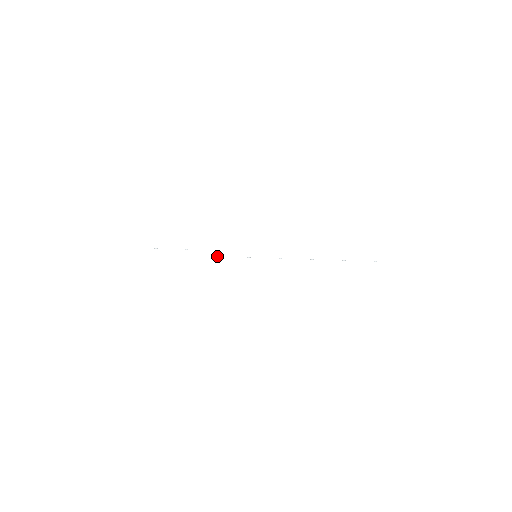
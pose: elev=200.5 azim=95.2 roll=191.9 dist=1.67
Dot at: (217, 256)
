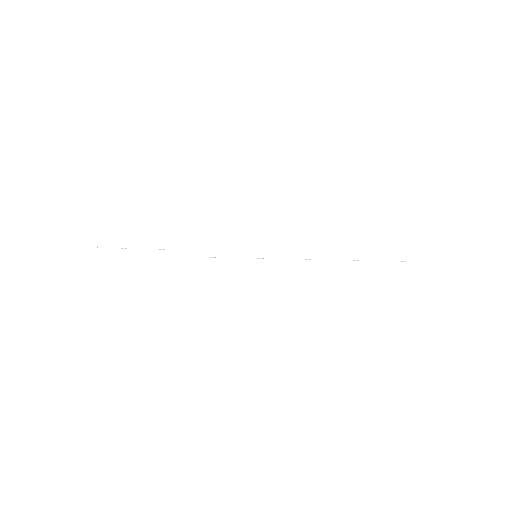
Dot at: occluded
